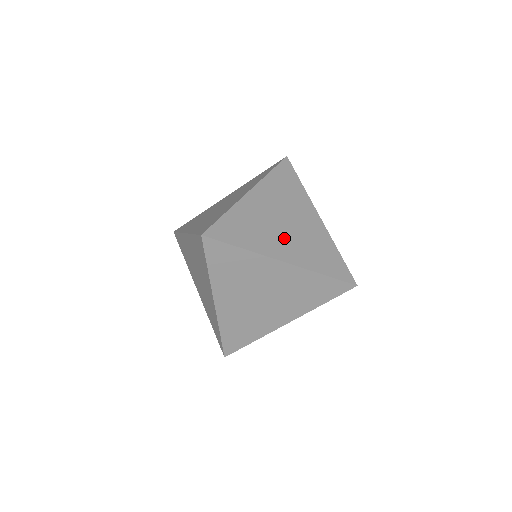
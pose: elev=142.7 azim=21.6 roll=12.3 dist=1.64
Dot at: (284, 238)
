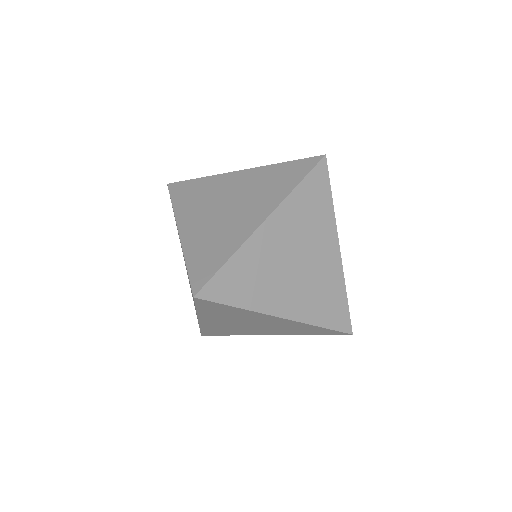
Dot at: (290, 286)
